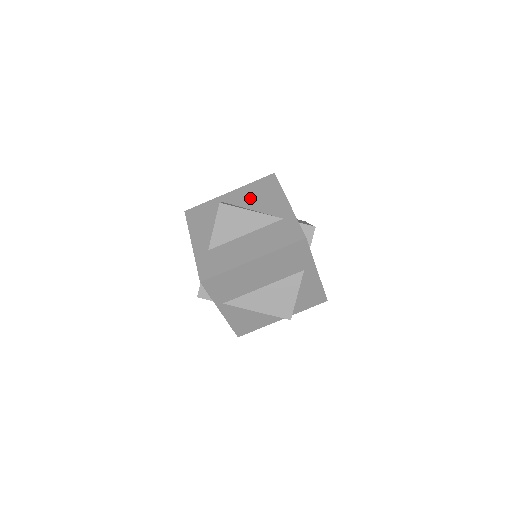
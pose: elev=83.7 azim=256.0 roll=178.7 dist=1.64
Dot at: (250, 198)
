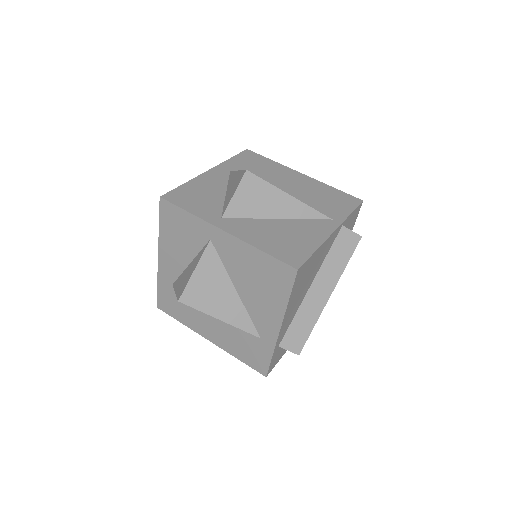
Dot at: (243, 273)
